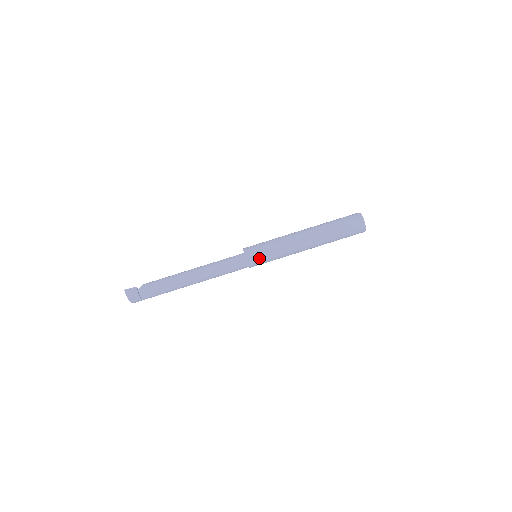
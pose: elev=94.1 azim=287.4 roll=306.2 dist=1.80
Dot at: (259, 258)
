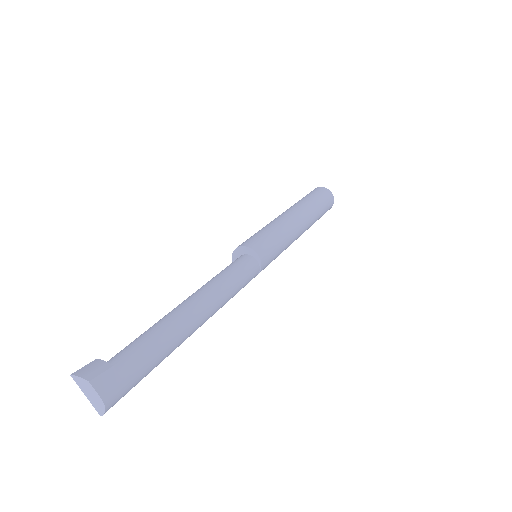
Dot at: (263, 242)
